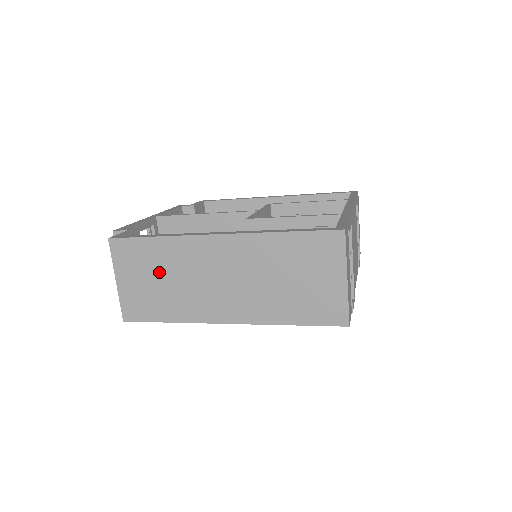
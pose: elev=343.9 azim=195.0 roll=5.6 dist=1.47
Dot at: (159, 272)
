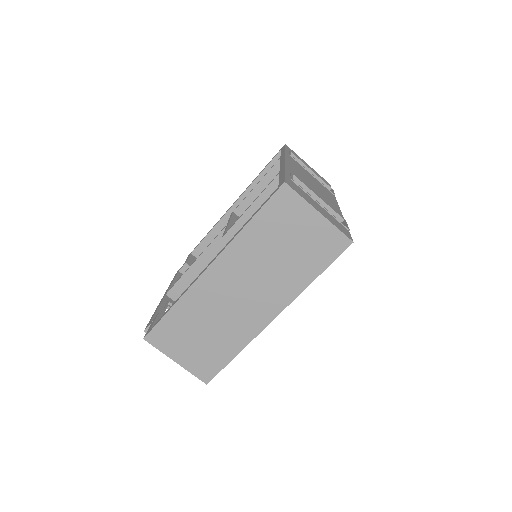
Dot at: (196, 329)
